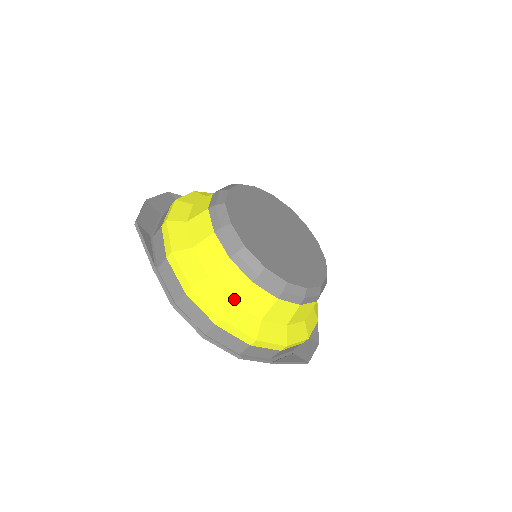
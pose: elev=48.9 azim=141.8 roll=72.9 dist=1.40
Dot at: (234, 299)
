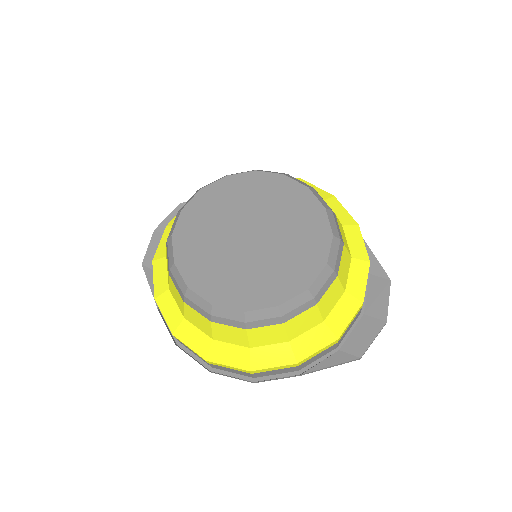
Dot at: (211, 336)
